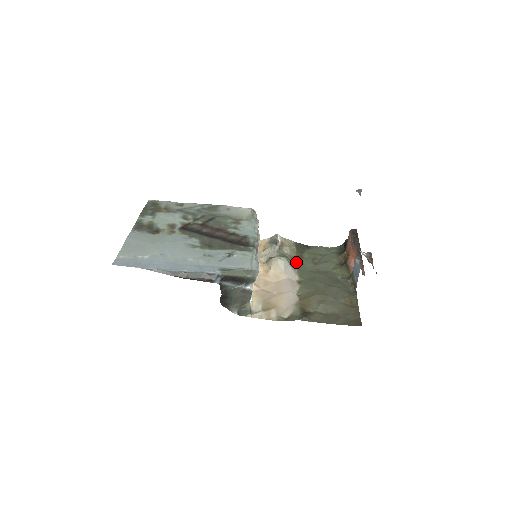
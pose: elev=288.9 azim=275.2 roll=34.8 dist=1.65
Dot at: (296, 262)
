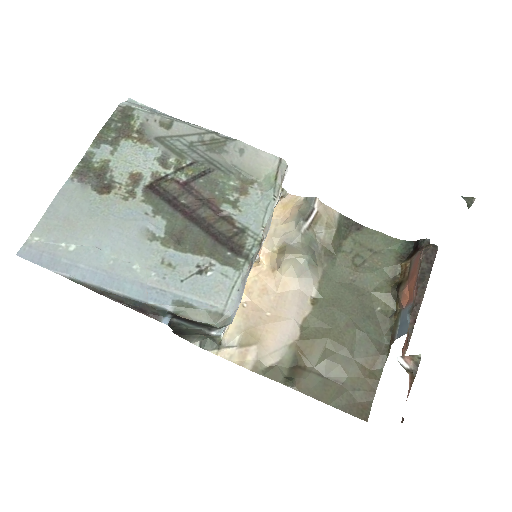
Dot at: (326, 258)
